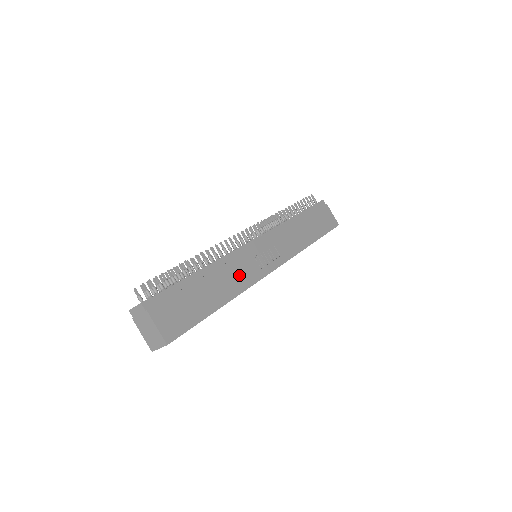
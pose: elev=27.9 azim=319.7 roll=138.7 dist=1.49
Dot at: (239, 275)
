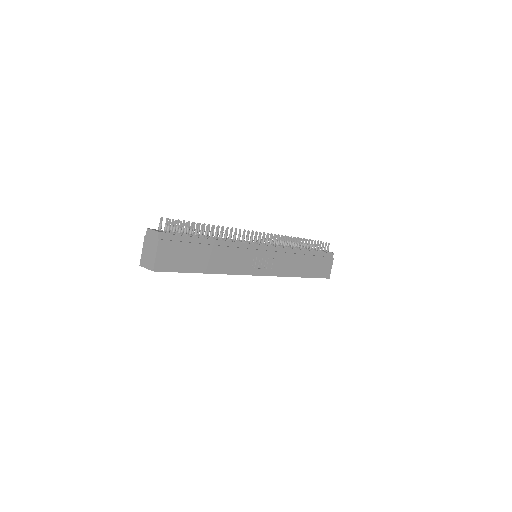
Dot at: (234, 261)
